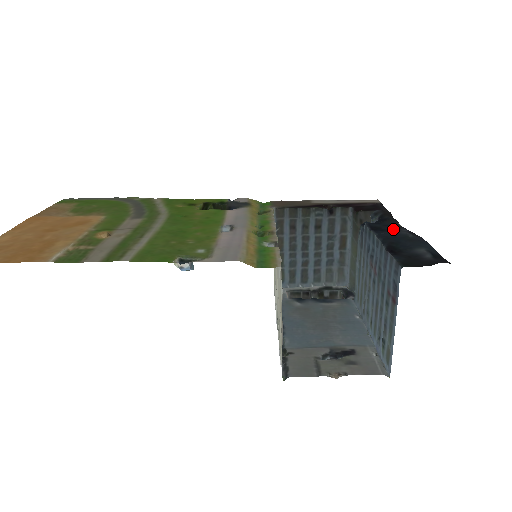
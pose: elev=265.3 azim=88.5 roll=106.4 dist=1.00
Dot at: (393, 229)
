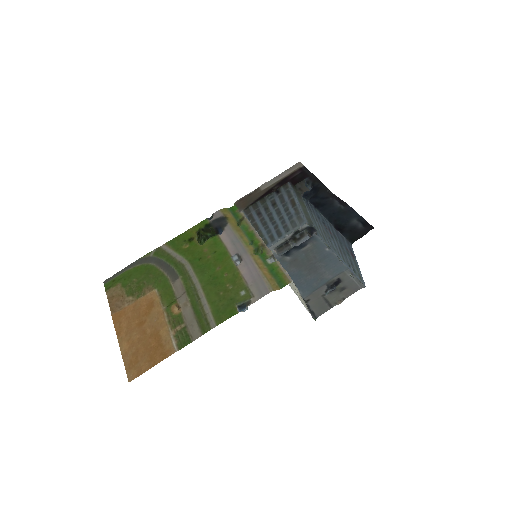
Dot at: (328, 201)
